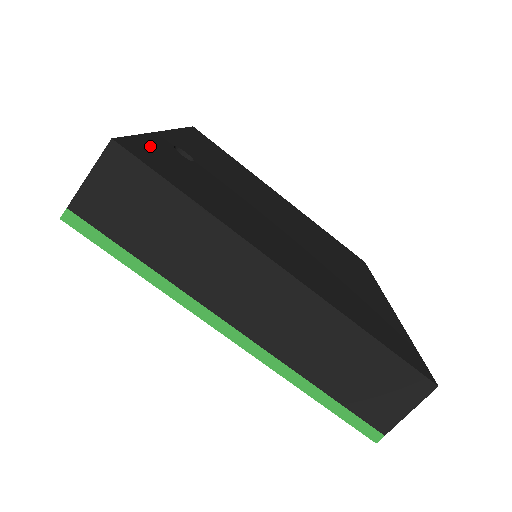
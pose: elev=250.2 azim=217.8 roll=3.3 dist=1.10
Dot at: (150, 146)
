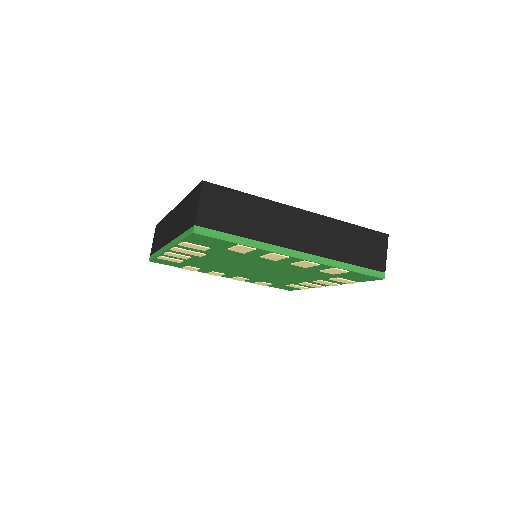
Dot at: occluded
